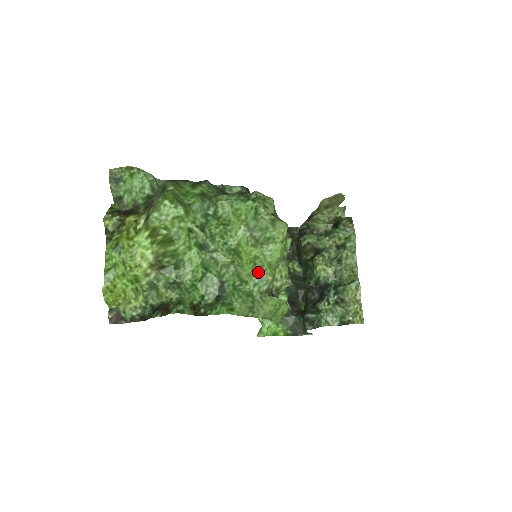
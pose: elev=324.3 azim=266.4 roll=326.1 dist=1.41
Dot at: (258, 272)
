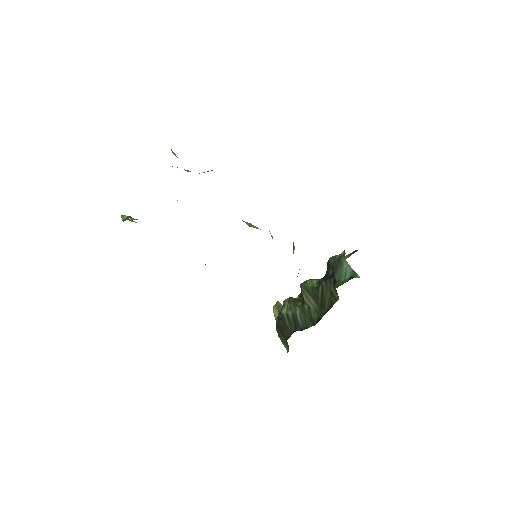
Dot at: occluded
